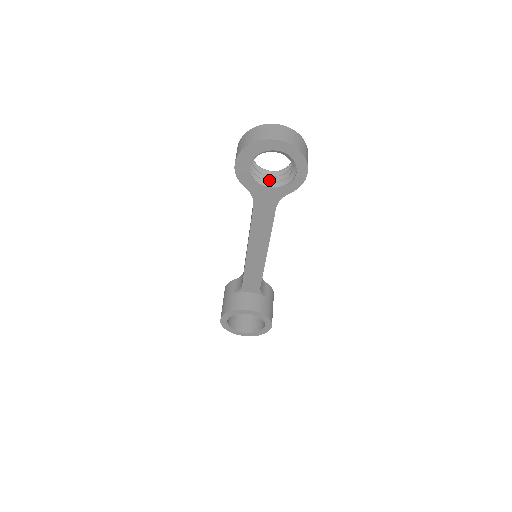
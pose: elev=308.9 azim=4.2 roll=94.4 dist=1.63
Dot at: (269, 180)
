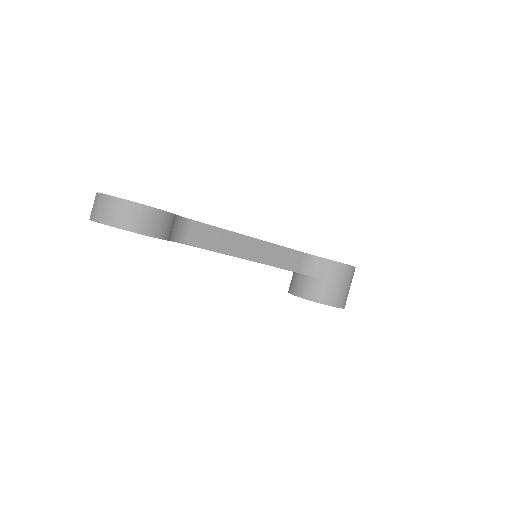
Dot at: occluded
